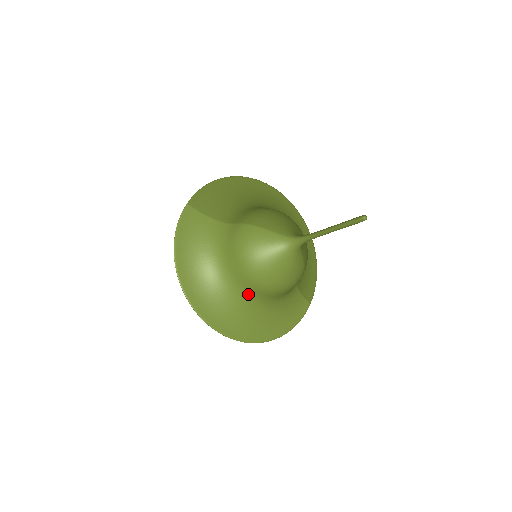
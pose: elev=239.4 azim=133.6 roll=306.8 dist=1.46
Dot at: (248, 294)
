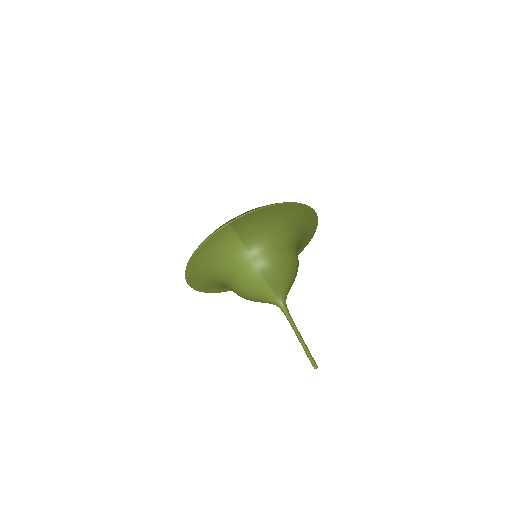
Dot at: occluded
